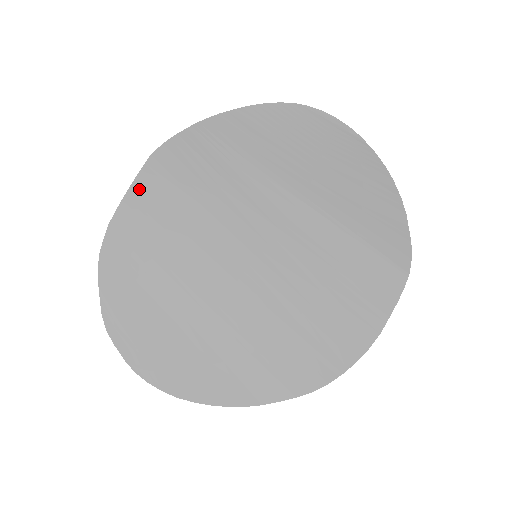
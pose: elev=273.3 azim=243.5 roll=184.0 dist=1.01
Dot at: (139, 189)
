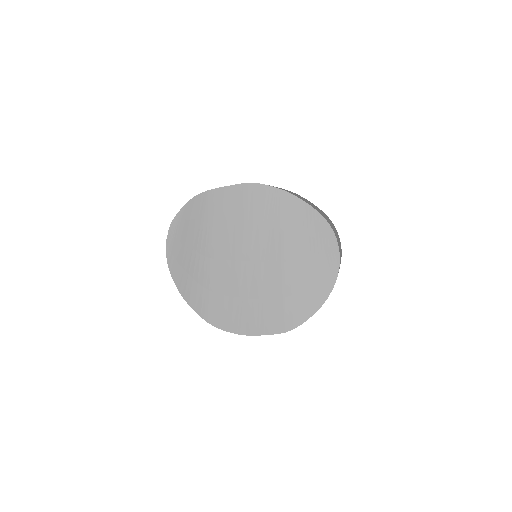
Dot at: (230, 190)
